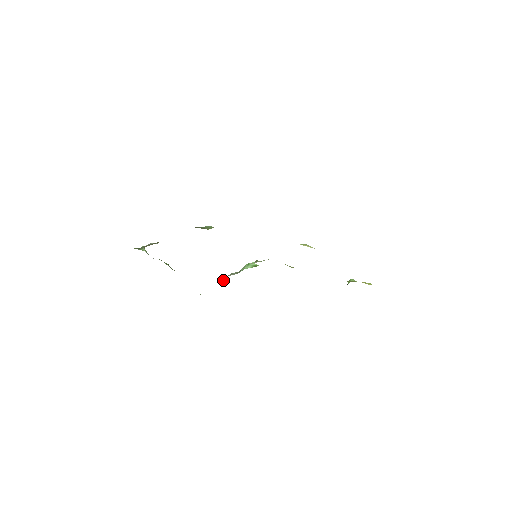
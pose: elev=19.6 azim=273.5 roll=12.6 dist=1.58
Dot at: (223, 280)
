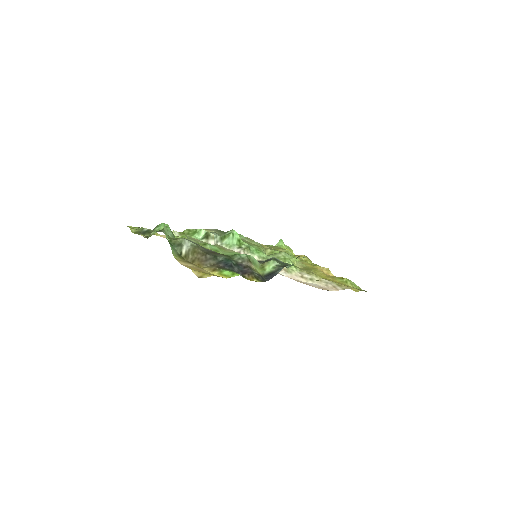
Dot at: (201, 234)
